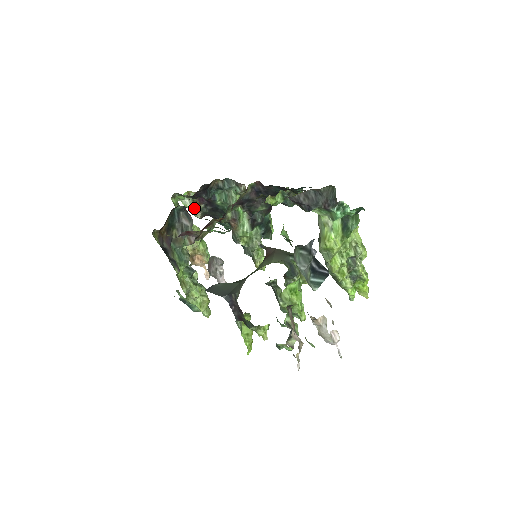
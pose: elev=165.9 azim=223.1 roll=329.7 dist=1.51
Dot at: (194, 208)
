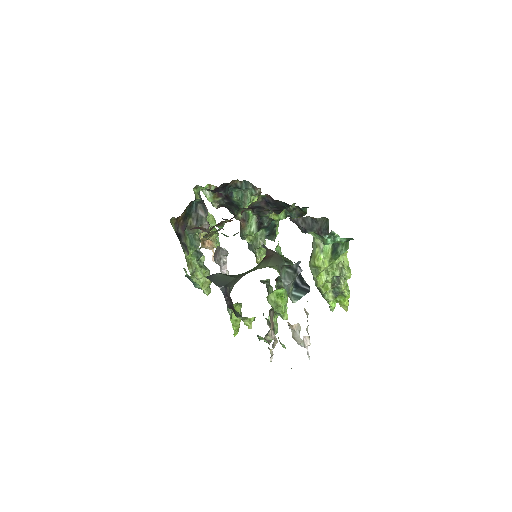
Dot at: (212, 199)
